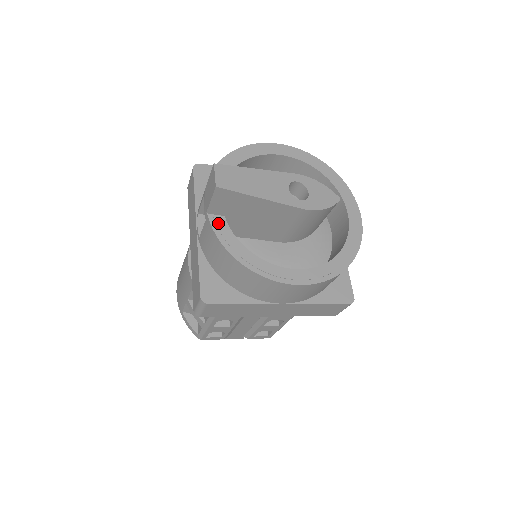
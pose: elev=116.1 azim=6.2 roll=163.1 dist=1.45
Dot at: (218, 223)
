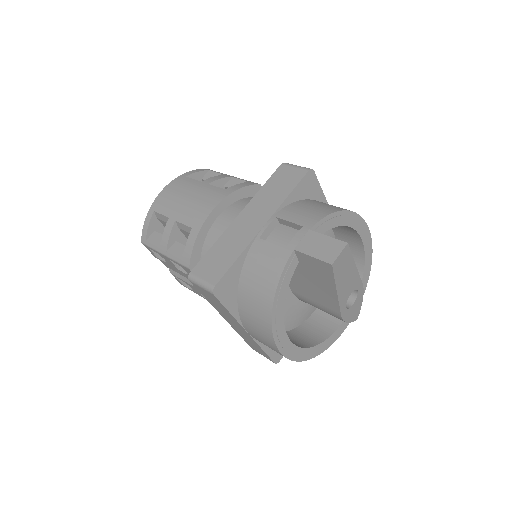
Dot at: (292, 265)
